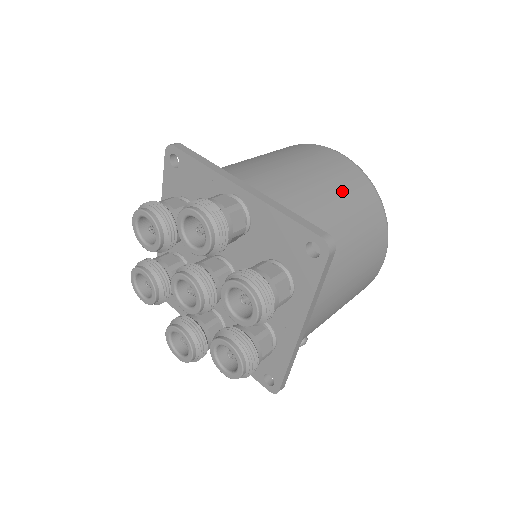
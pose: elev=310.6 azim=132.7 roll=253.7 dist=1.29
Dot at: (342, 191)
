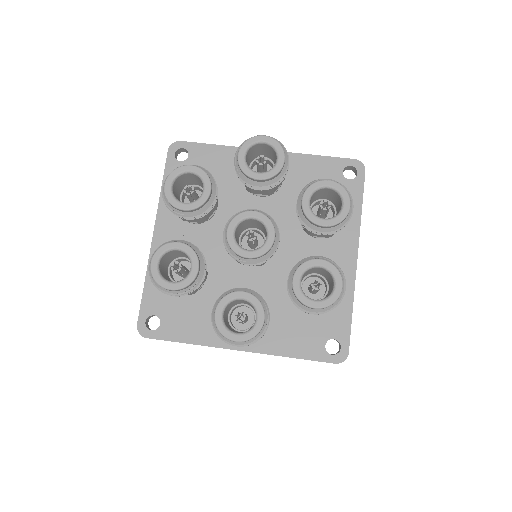
Dot at: occluded
